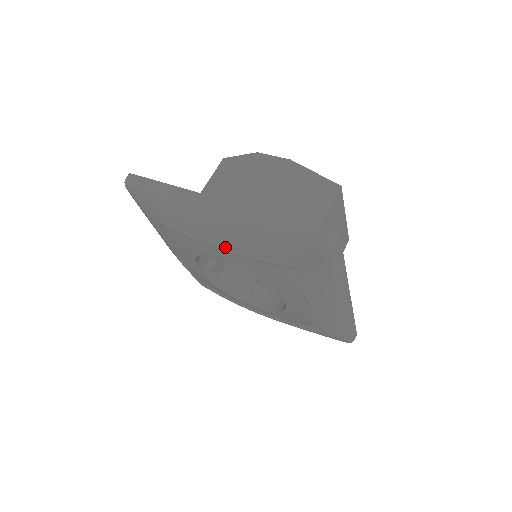
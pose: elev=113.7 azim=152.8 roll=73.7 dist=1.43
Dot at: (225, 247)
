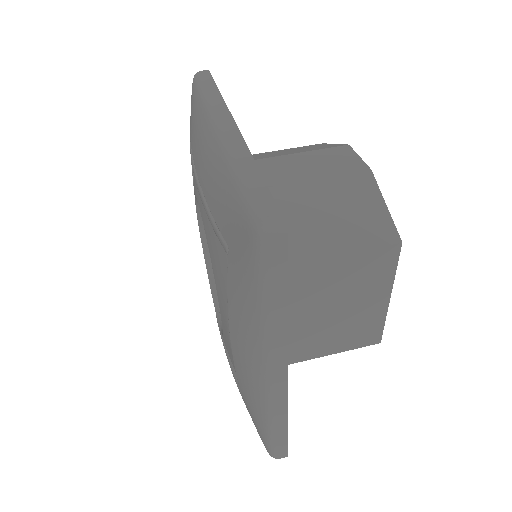
Dot at: occluded
